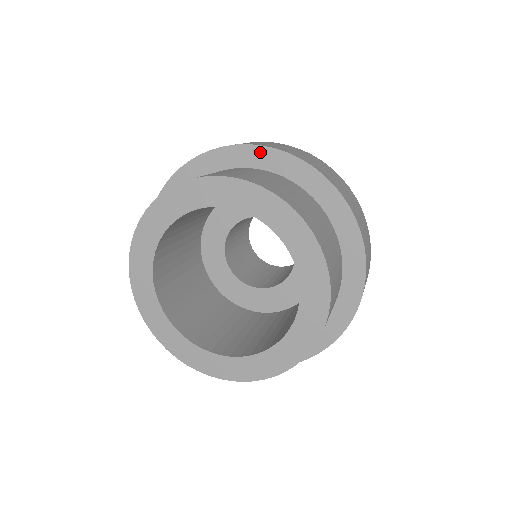
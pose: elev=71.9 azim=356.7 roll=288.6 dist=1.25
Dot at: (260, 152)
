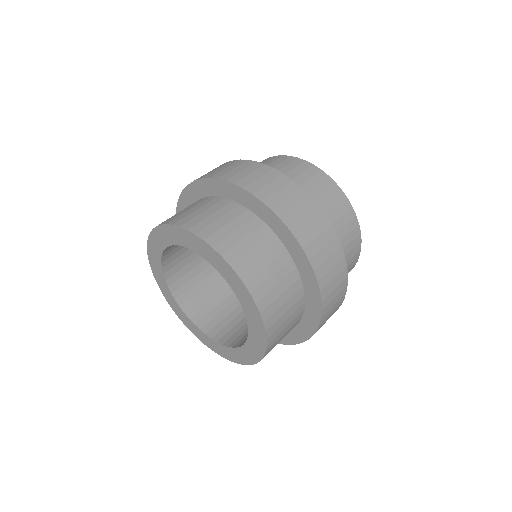
Dot at: (269, 213)
